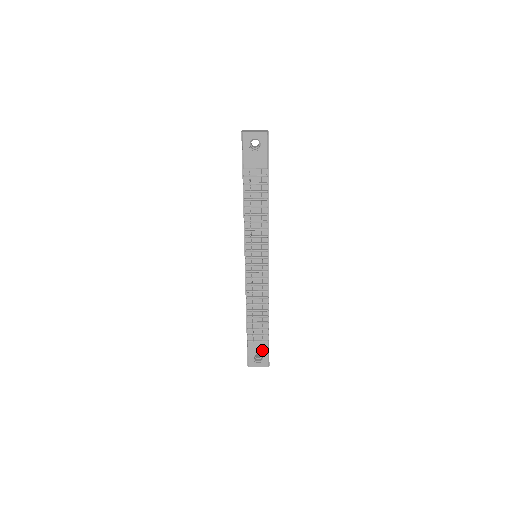
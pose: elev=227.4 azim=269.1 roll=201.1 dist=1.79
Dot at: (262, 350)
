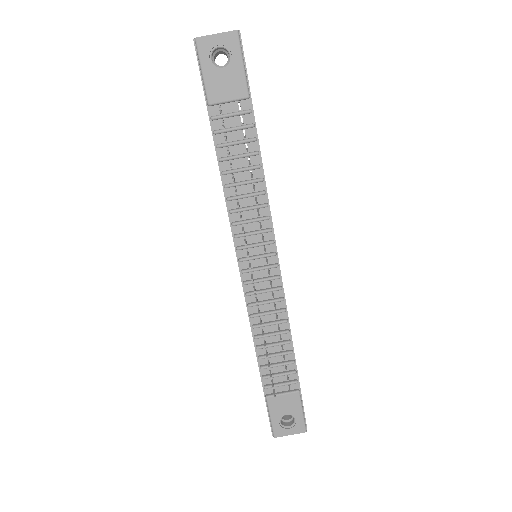
Dot at: (291, 407)
